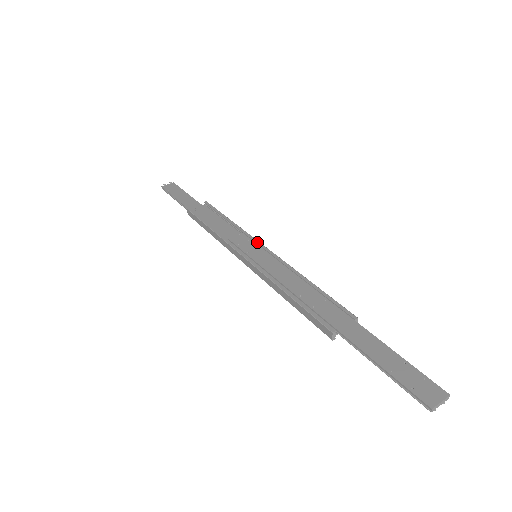
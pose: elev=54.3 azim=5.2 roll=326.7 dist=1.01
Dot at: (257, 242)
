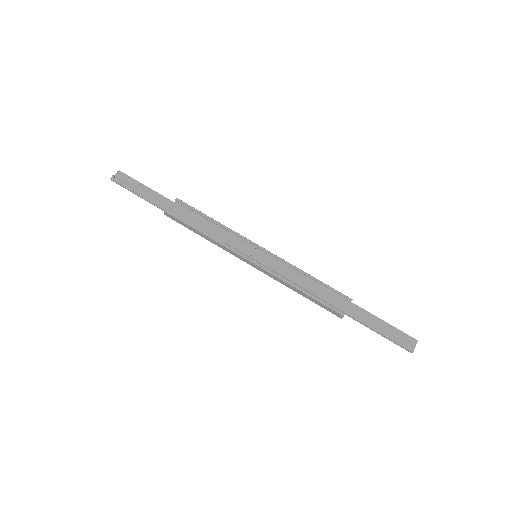
Dot at: (251, 242)
